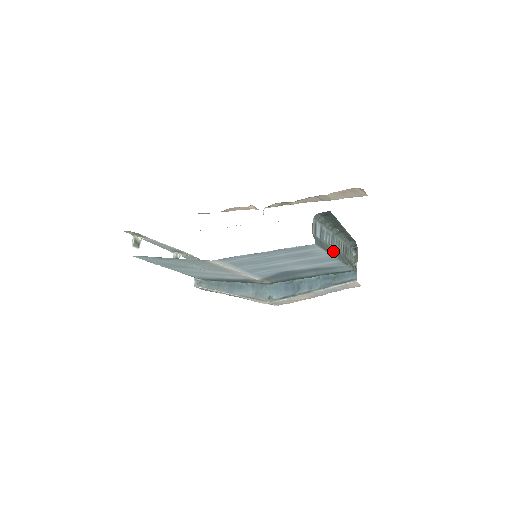
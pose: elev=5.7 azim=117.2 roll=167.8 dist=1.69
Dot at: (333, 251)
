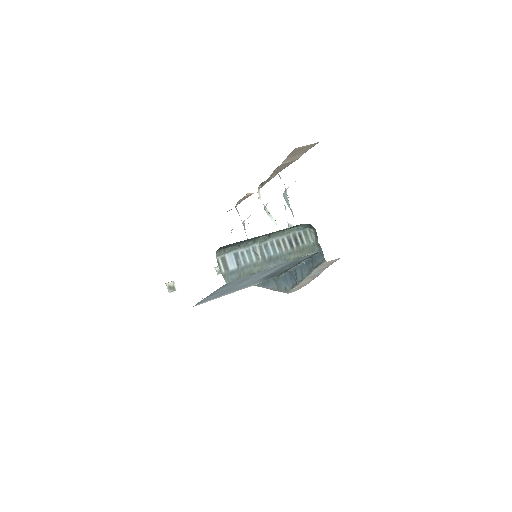
Dot at: (265, 264)
